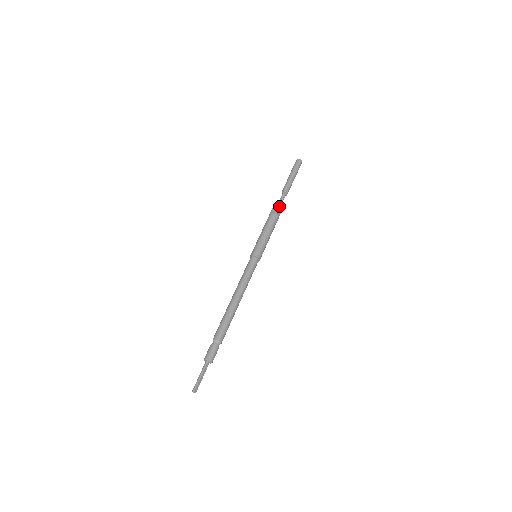
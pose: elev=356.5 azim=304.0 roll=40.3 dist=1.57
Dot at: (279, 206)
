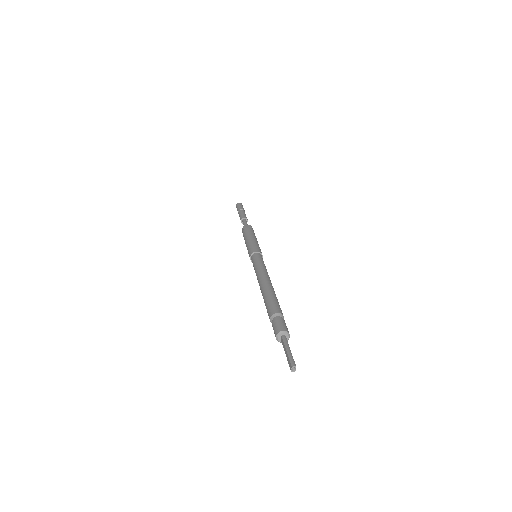
Dot at: occluded
